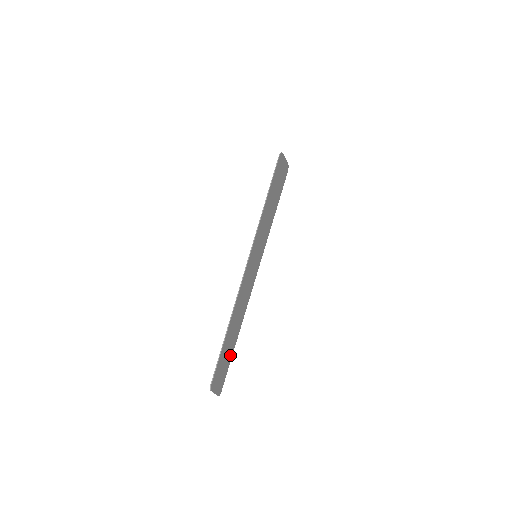
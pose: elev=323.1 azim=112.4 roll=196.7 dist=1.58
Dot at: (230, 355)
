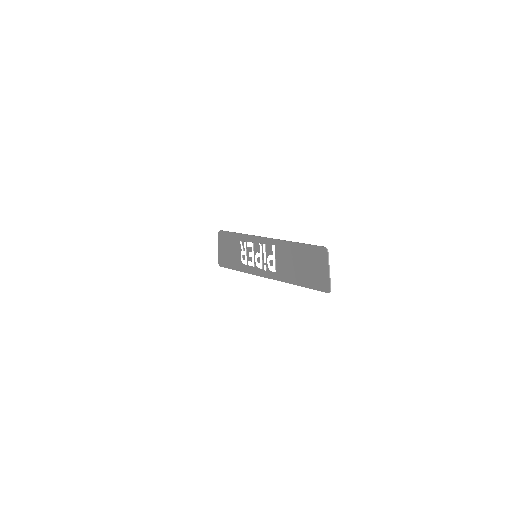
Dot at: (305, 280)
